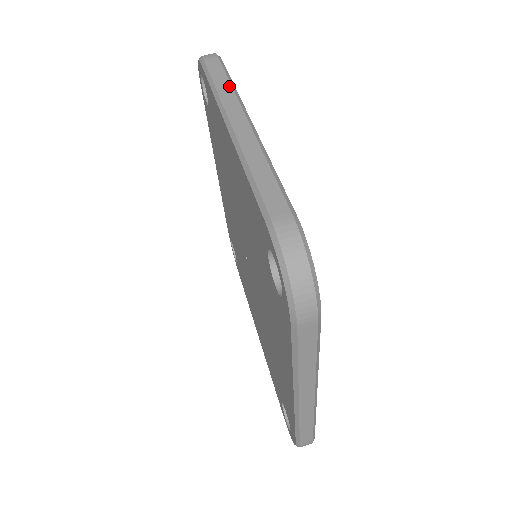
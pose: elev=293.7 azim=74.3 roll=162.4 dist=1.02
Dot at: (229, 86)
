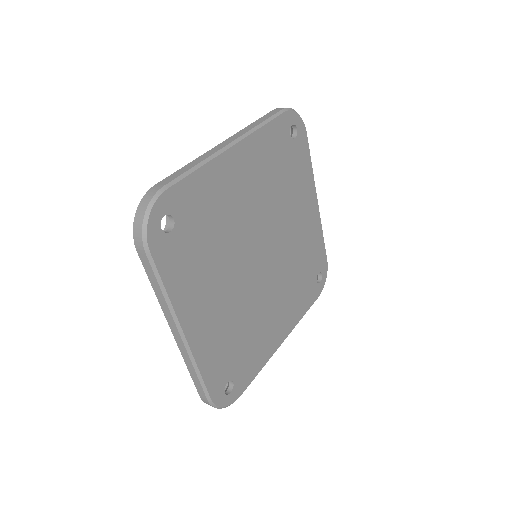
Dot at: (256, 125)
